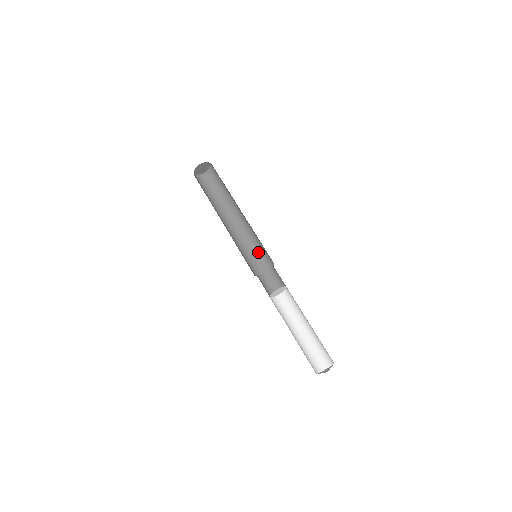
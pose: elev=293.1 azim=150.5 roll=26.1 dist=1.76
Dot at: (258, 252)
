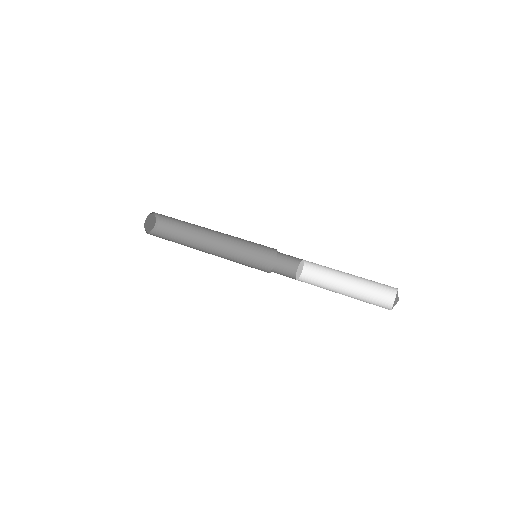
Dot at: (253, 258)
